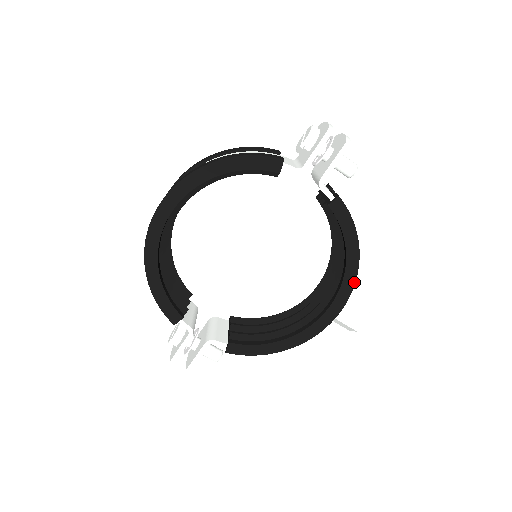
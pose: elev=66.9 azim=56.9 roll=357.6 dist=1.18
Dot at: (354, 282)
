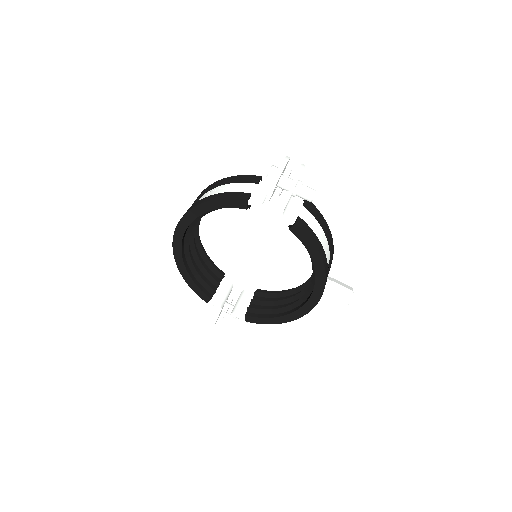
Dot at: (324, 281)
